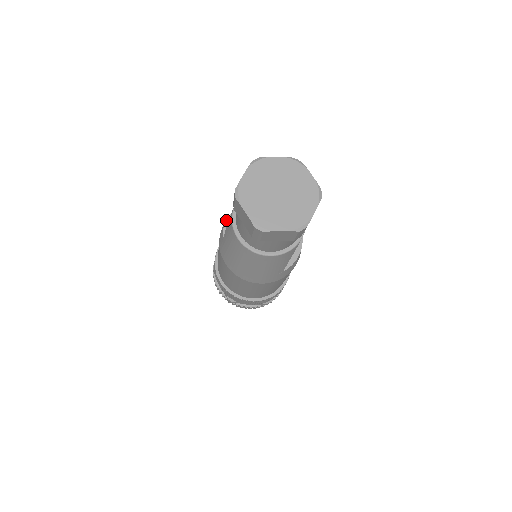
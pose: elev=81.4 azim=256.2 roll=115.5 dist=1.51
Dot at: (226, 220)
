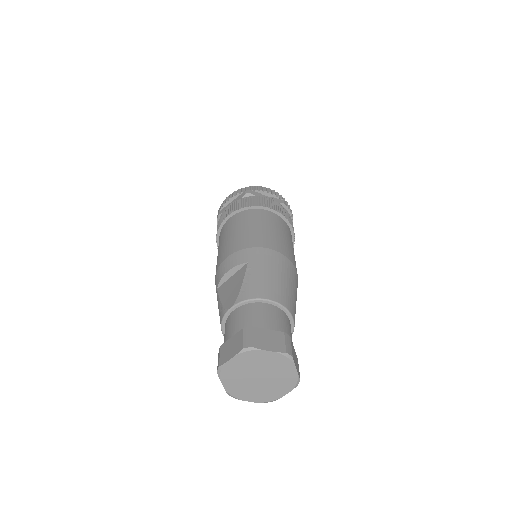
Dot at: (225, 273)
